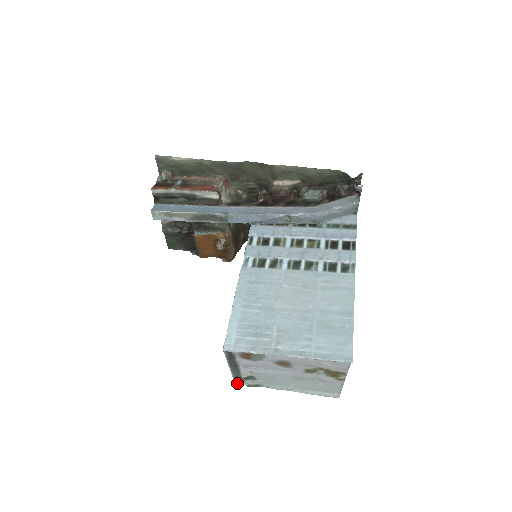
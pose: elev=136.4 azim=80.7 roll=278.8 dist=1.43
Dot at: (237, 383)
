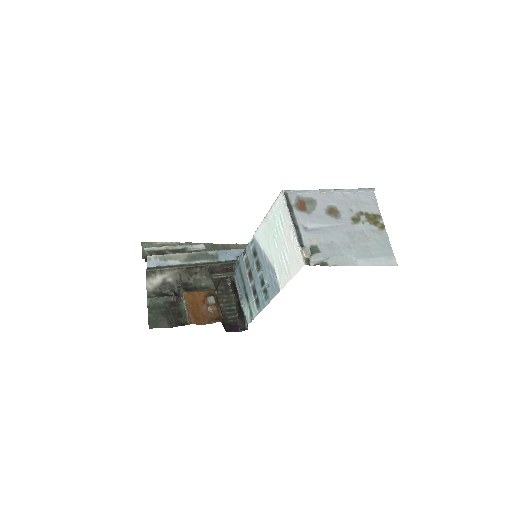
Dot at: (305, 247)
